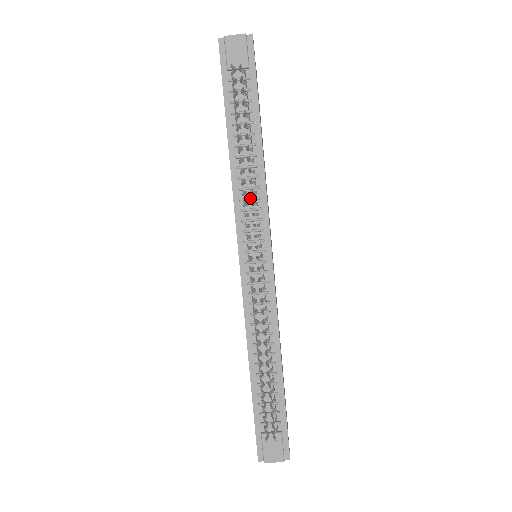
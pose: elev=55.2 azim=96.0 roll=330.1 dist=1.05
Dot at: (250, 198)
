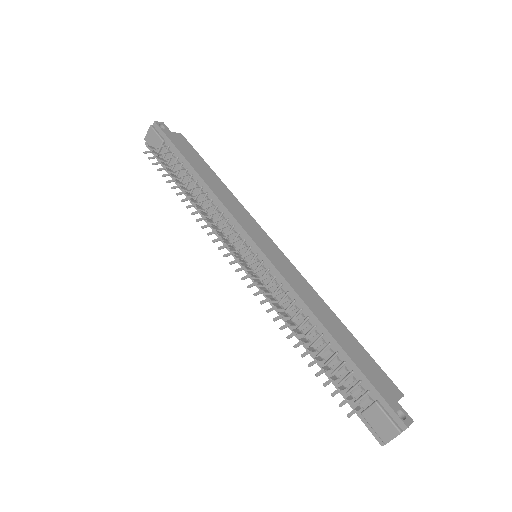
Dot at: occluded
